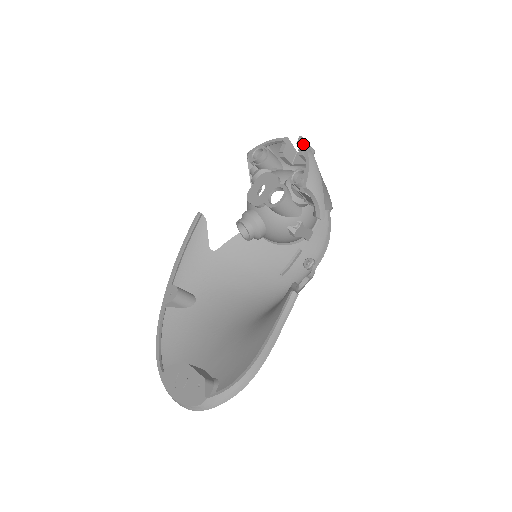
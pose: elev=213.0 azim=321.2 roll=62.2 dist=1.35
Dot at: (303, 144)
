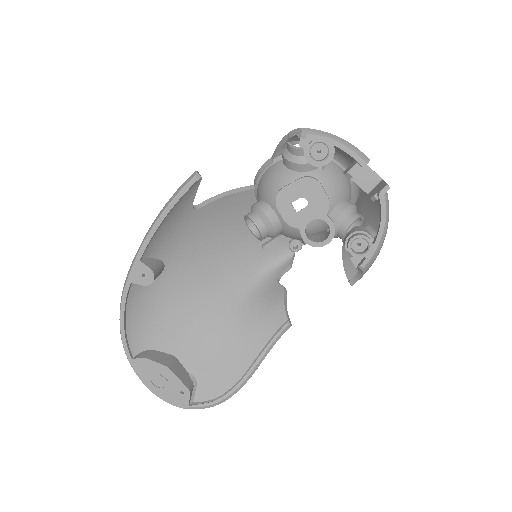
Dot at: (386, 204)
